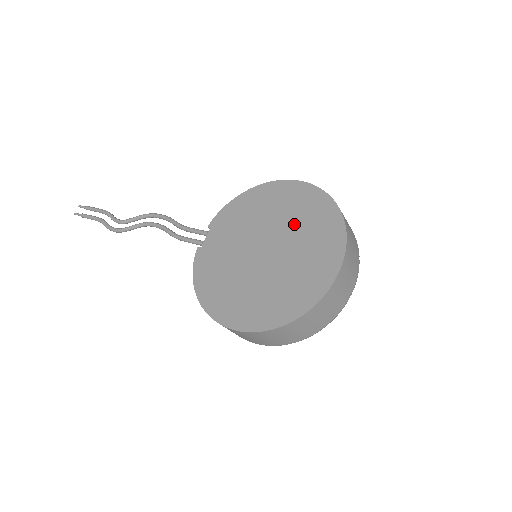
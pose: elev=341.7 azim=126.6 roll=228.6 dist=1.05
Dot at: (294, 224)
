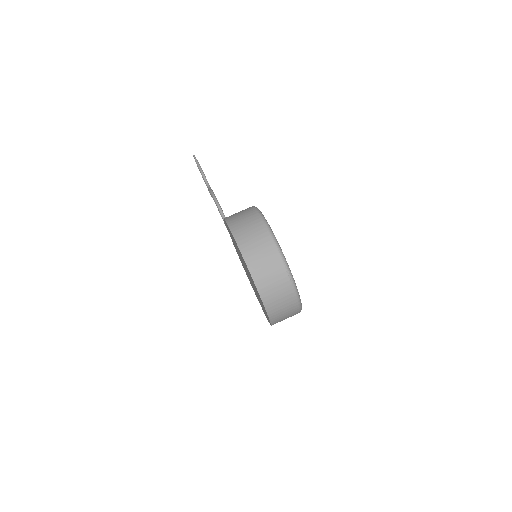
Dot at: occluded
